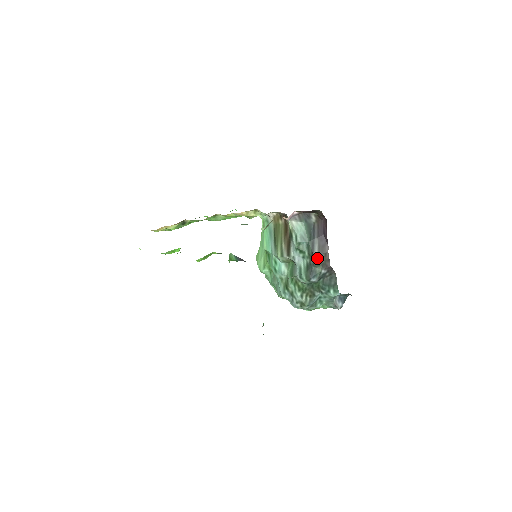
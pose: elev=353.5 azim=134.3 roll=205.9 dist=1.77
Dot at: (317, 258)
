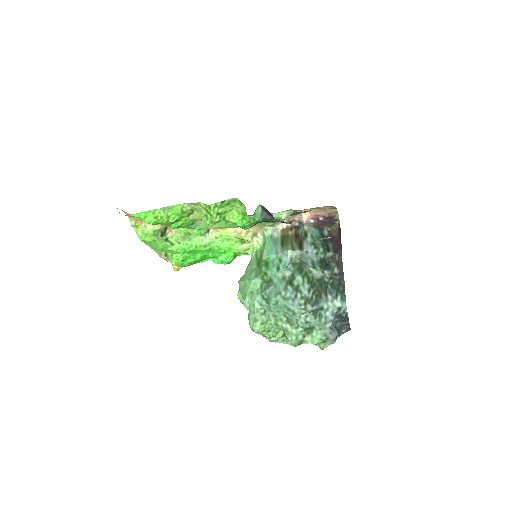
Dot at: (333, 254)
